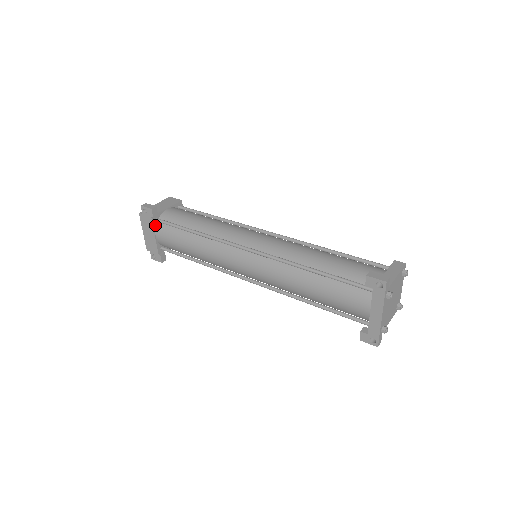
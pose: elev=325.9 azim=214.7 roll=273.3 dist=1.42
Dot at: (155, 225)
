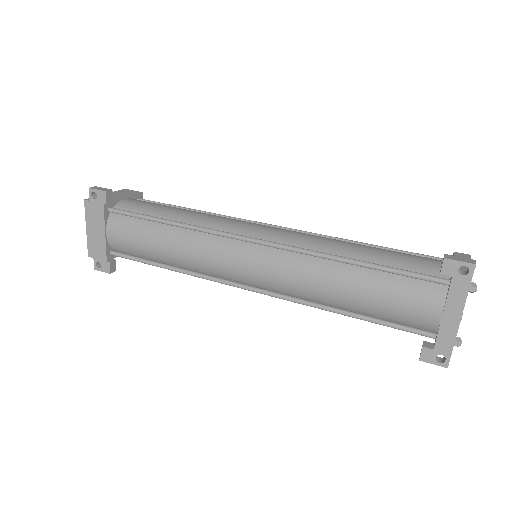
Dot at: (107, 217)
